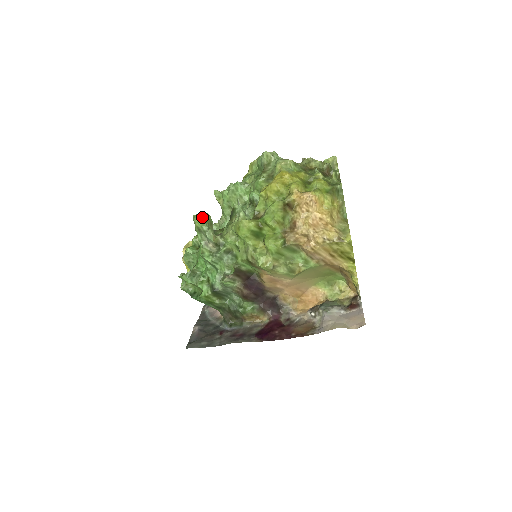
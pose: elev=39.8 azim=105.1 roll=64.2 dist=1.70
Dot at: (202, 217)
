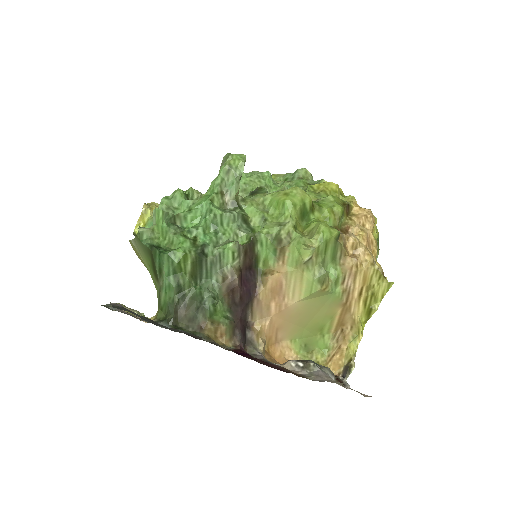
Dot at: (243, 158)
